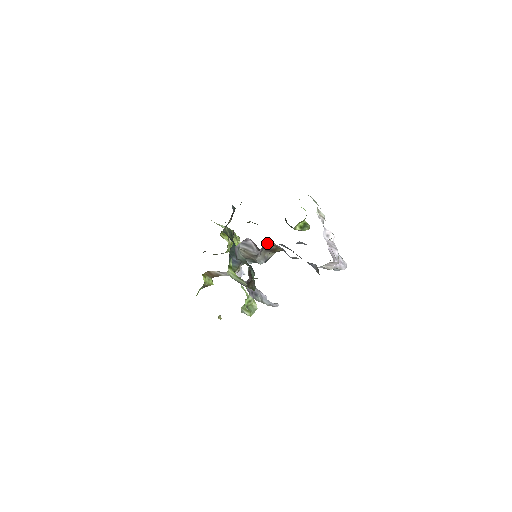
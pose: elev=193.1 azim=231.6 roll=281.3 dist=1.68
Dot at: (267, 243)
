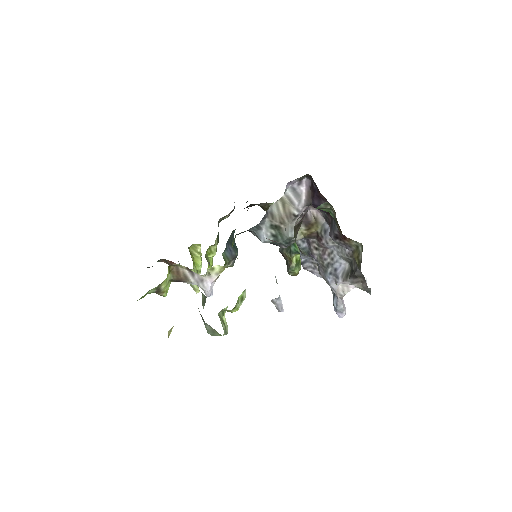
Dot at: (309, 210)
